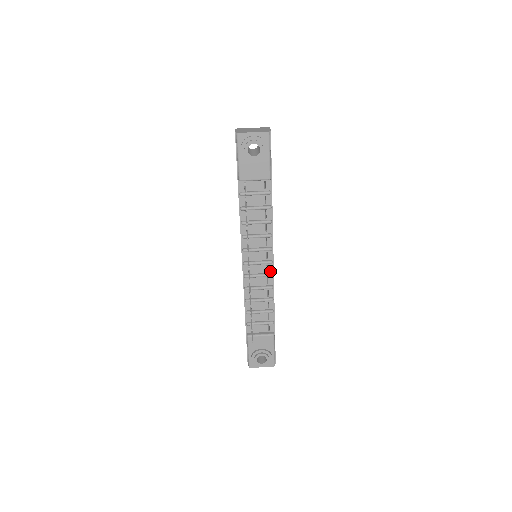
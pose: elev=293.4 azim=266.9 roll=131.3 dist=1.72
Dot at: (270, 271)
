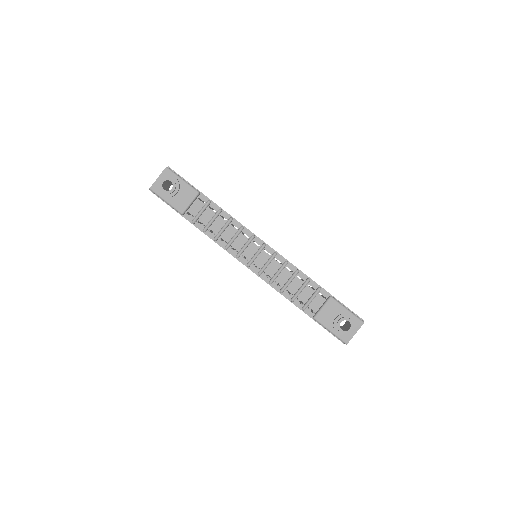
Dot at: (272, 252)
